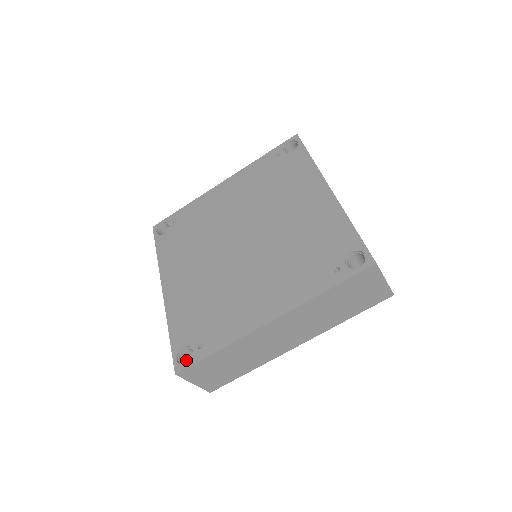
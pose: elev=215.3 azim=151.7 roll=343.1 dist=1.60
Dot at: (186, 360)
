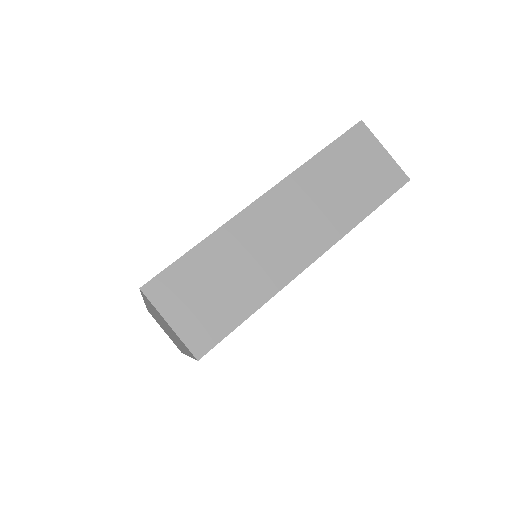
Dot at: occluded
